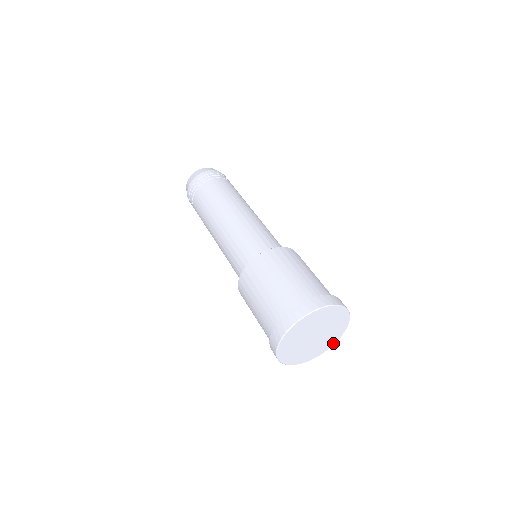
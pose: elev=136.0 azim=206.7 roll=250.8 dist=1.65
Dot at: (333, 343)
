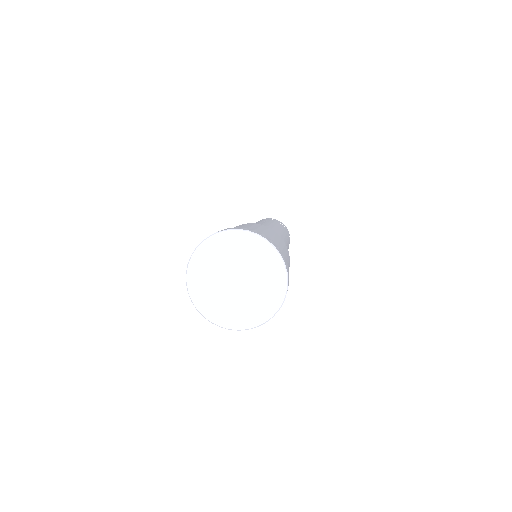
Dot at: (284, 285)
